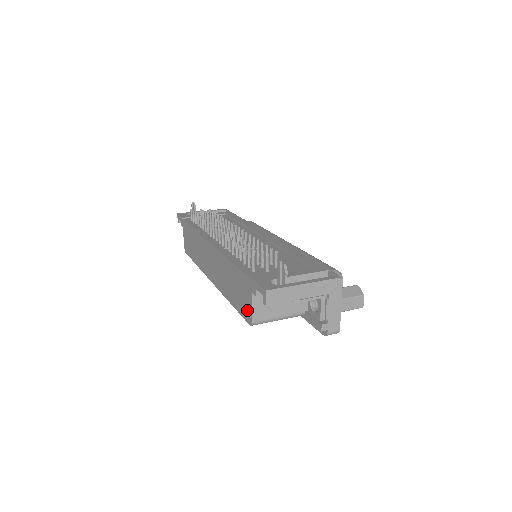
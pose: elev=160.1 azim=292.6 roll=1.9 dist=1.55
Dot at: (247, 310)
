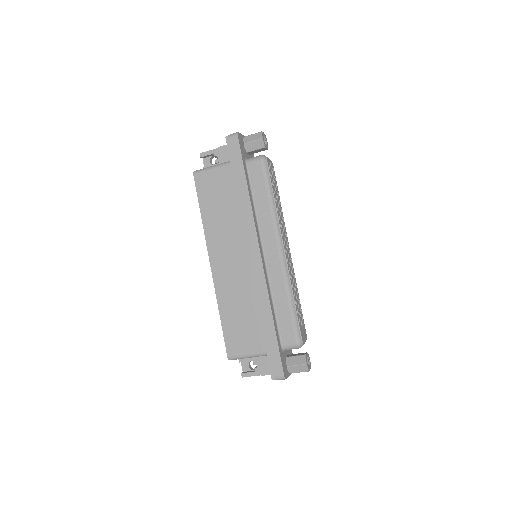
Dot at: occluded
